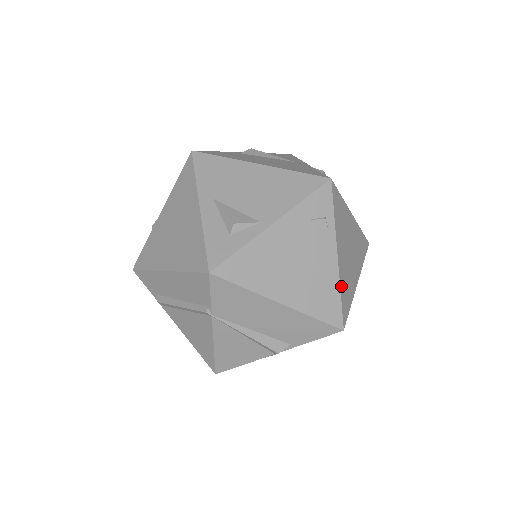
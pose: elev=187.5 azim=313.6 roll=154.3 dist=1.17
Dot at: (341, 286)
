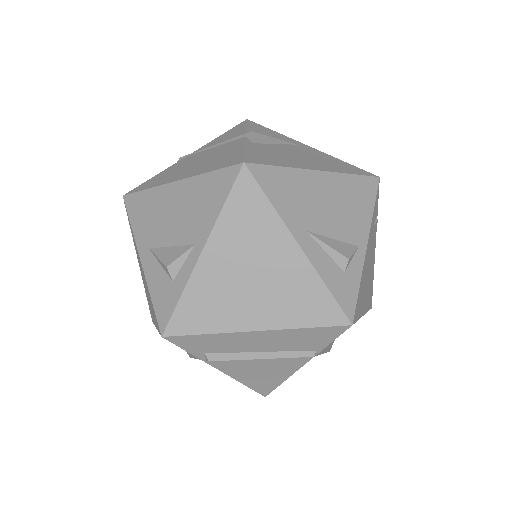
Dot at: occluded
